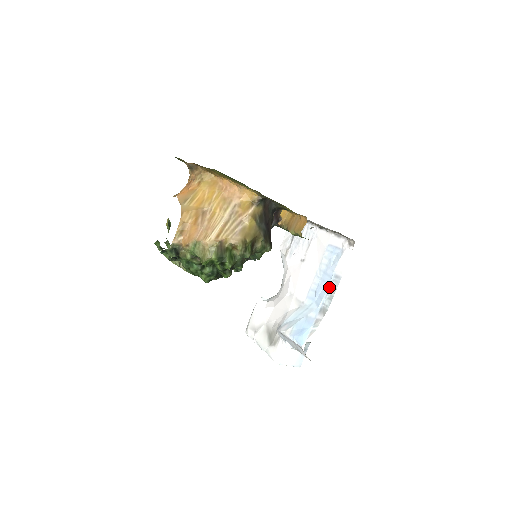
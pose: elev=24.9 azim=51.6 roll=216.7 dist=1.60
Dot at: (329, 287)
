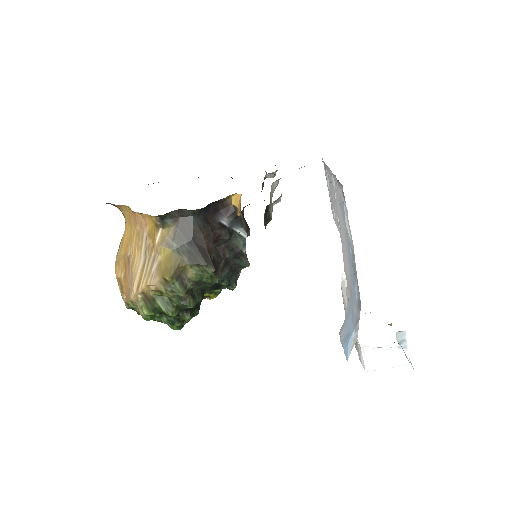
Dot at: occluded
